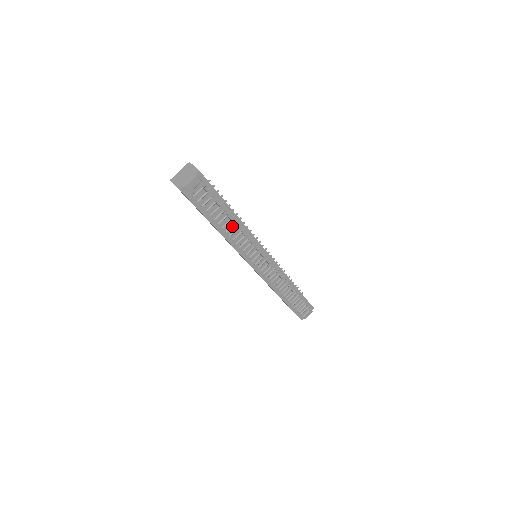
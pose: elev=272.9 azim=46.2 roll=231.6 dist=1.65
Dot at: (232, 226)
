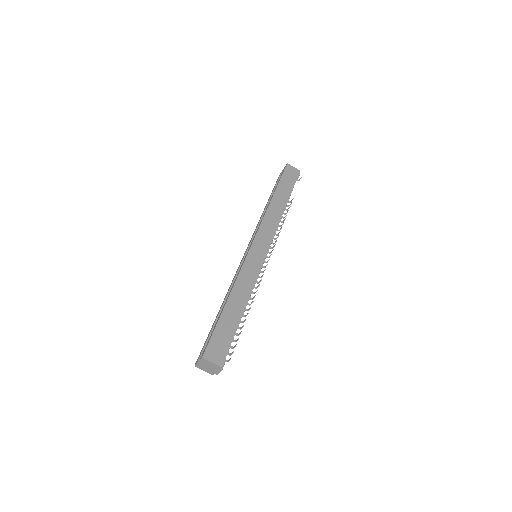
Dot at: occluded
